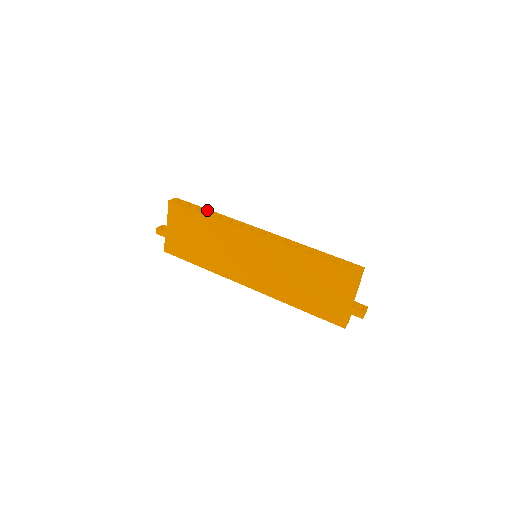
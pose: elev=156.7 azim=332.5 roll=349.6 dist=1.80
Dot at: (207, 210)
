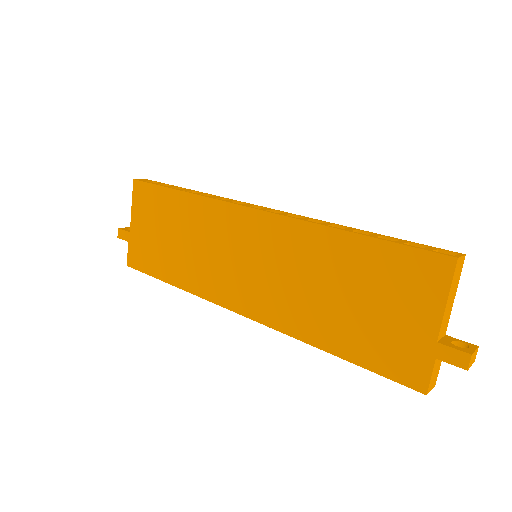
Dot at: (186, 189)
